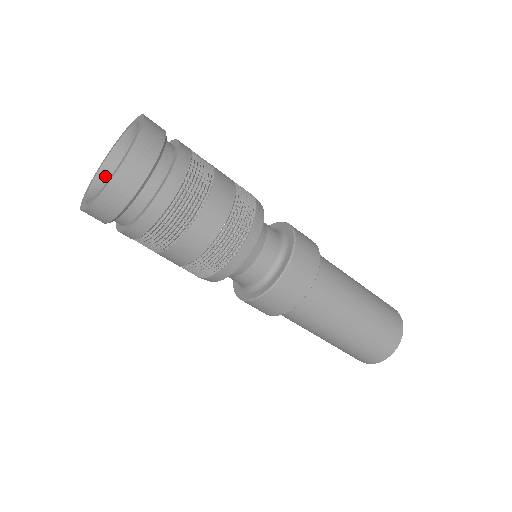
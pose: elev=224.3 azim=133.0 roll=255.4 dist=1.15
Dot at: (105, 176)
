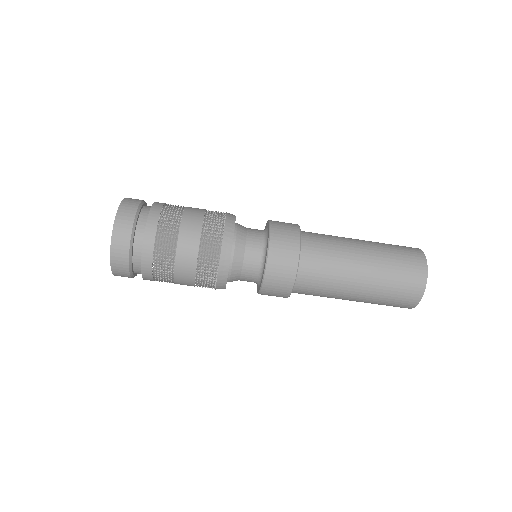
Dot at: occluded
